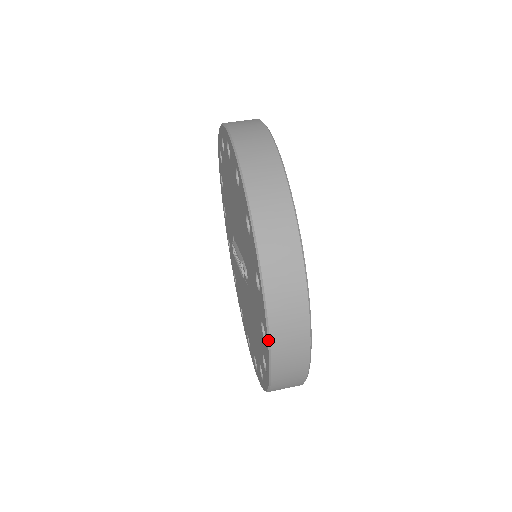
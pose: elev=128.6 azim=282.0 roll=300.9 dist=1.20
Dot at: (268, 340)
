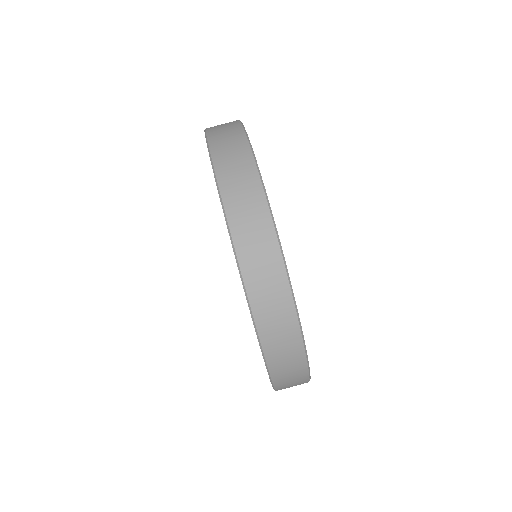
Dot at: (261, 350)
